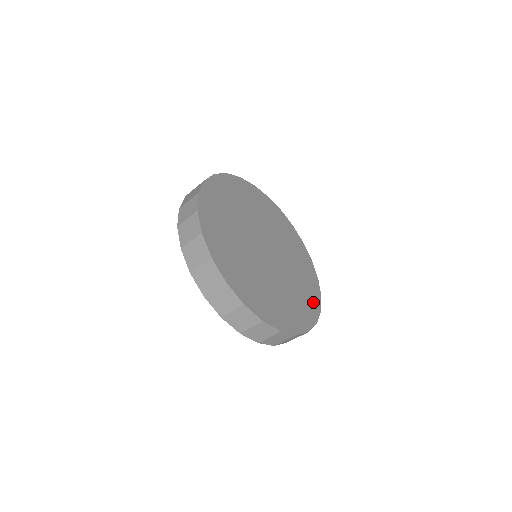
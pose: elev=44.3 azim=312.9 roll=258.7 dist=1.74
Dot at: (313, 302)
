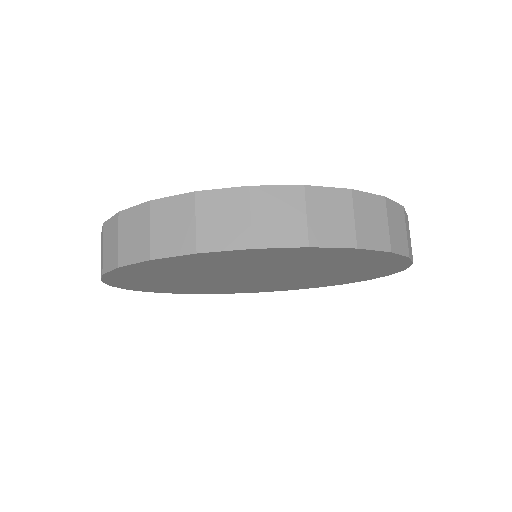
Dot at: occluded
